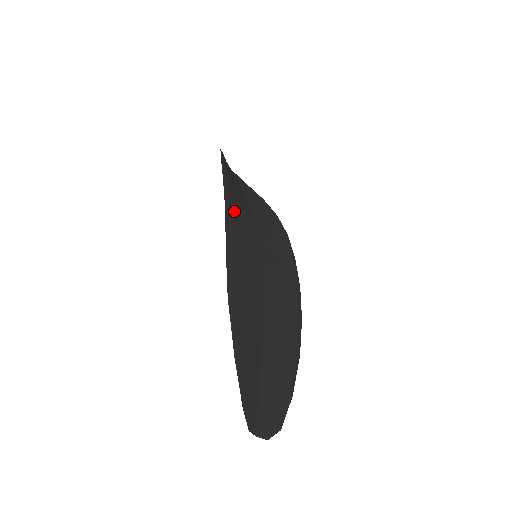
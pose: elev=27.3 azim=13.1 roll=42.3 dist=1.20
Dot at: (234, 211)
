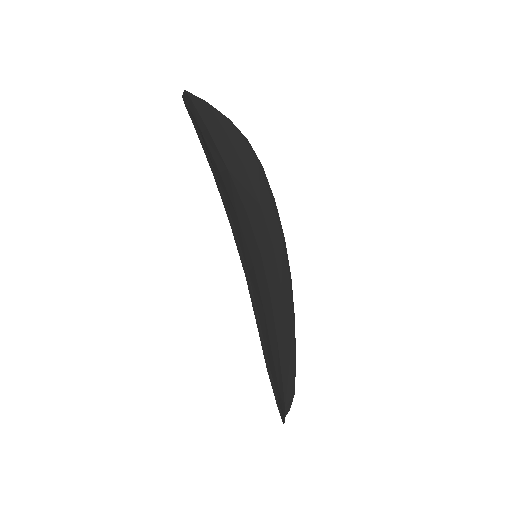
Dot at: (244, 252)
